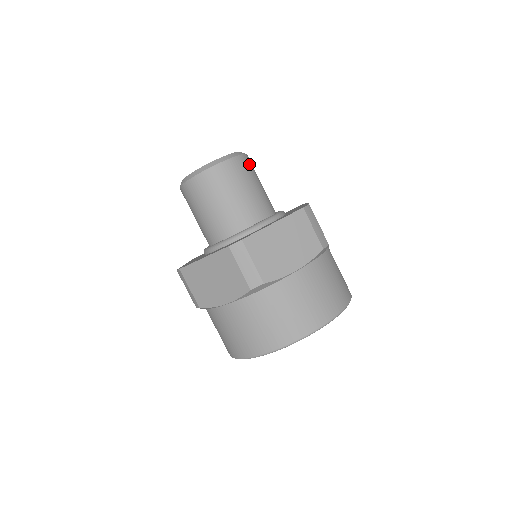
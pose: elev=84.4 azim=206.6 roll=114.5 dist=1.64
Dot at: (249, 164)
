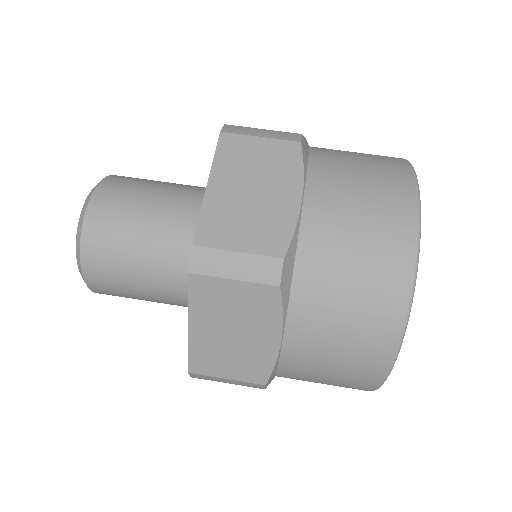
Dot at: occluded
